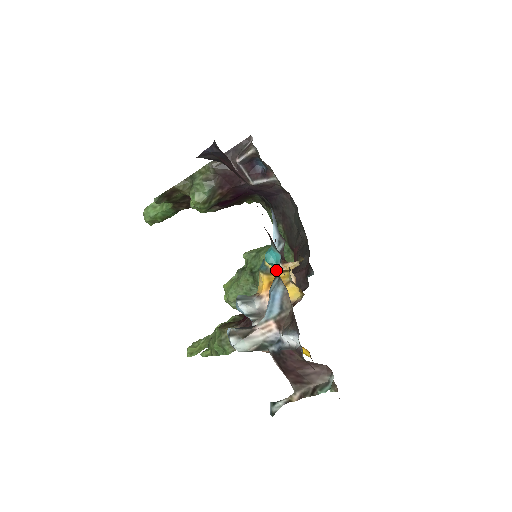
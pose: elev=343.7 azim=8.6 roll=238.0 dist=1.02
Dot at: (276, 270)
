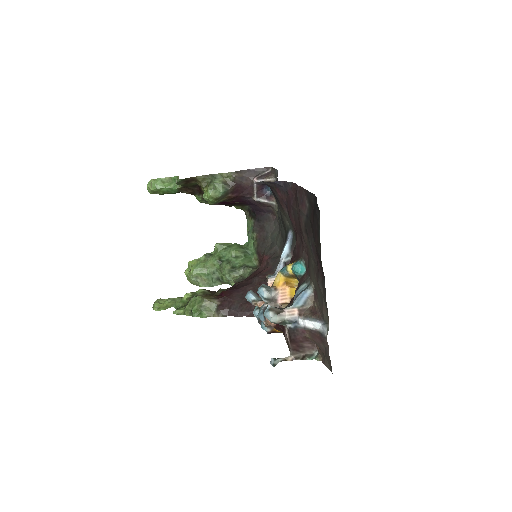
Dot at: (298, 277)
